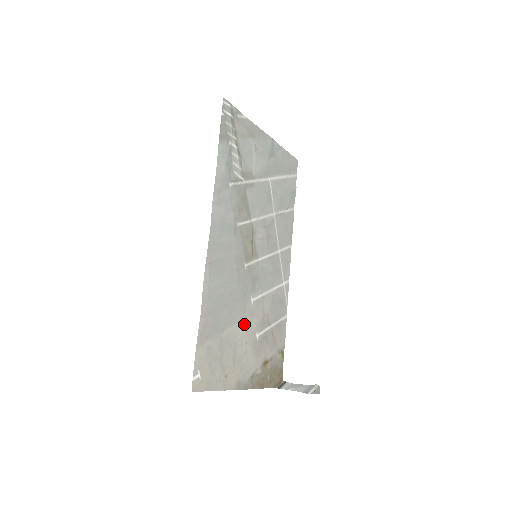
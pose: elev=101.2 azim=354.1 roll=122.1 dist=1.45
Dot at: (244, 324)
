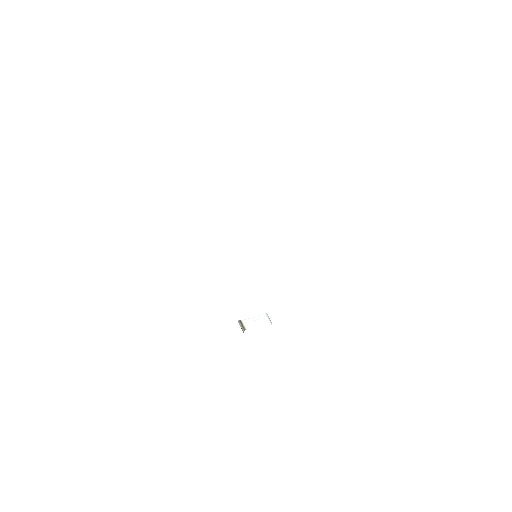
Dot at: occluded
